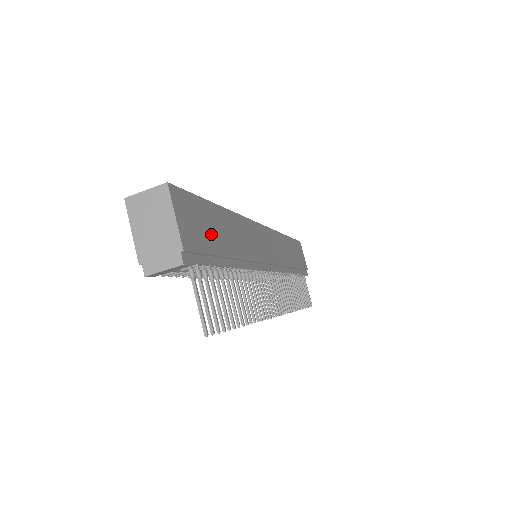
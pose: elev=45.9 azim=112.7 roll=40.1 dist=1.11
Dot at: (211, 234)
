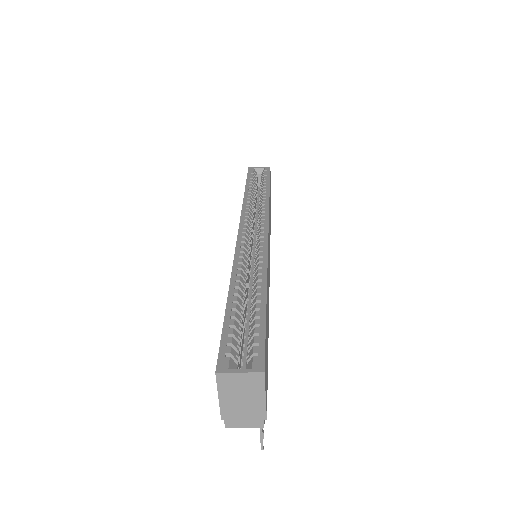
Dot at: (267, 350)
